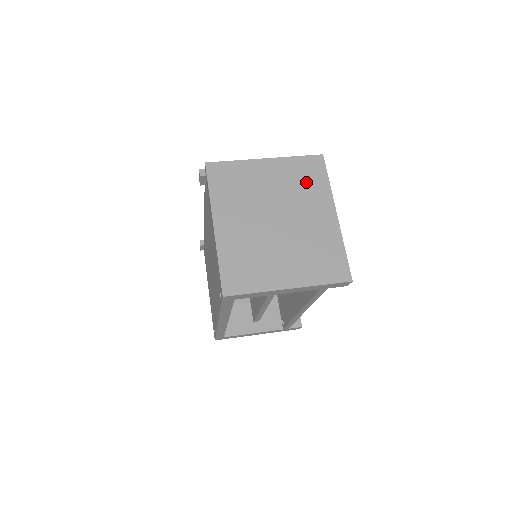
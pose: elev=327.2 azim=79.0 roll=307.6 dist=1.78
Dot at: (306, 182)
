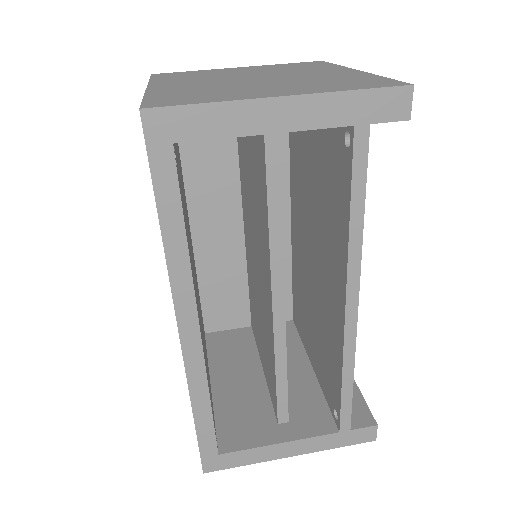
Dot at: (301, 67)
